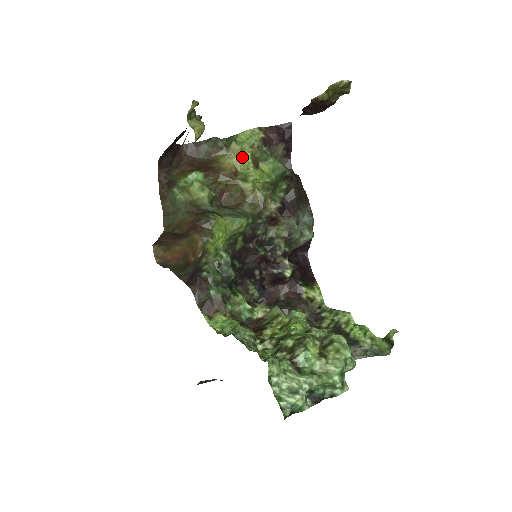
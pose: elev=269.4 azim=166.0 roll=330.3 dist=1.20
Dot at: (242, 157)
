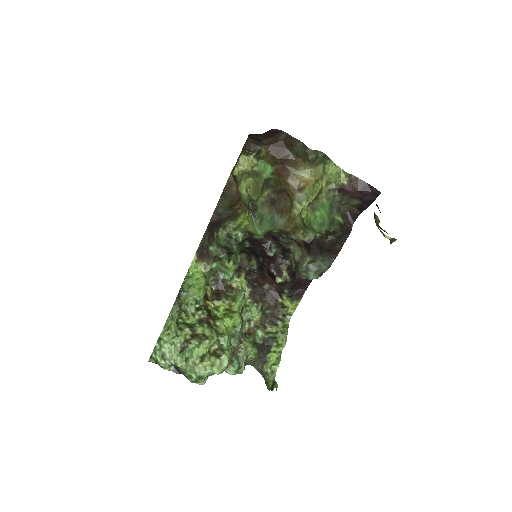
Dot at: (316, 182)
